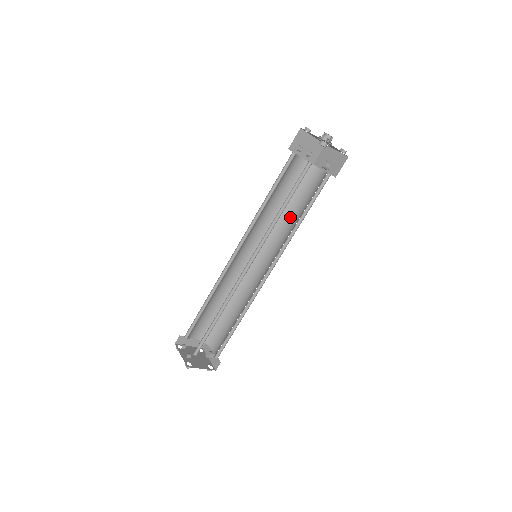
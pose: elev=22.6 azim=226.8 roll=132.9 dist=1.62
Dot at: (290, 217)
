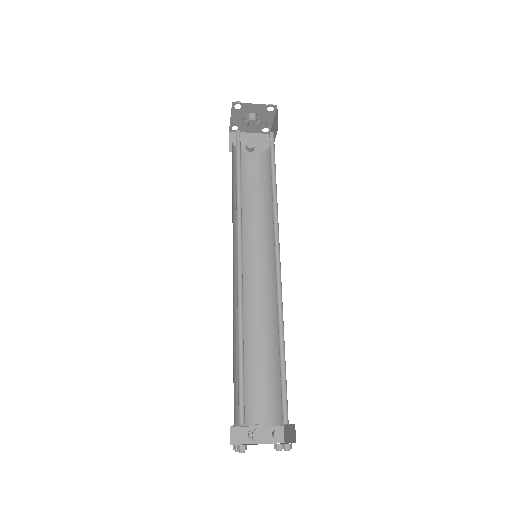
Dot at: (246, 208)
